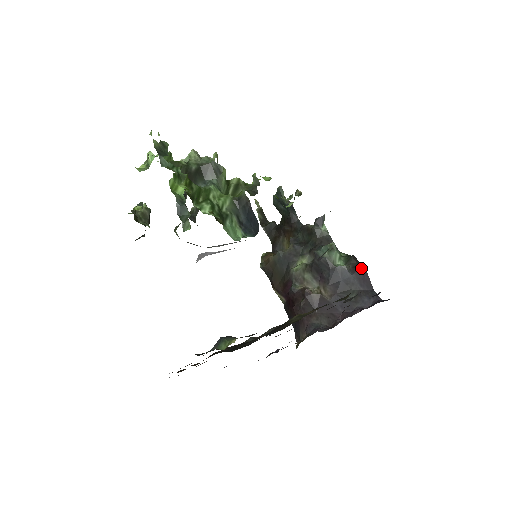
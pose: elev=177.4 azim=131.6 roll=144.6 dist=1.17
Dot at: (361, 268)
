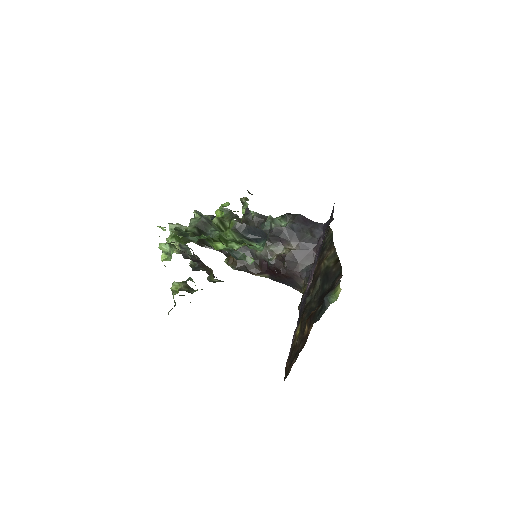
Dot at: (298, 216)
